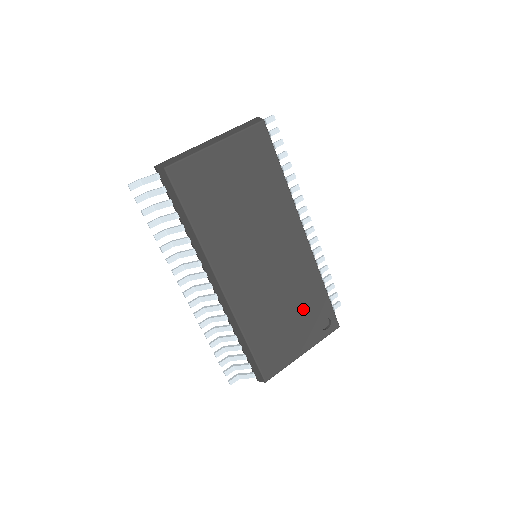
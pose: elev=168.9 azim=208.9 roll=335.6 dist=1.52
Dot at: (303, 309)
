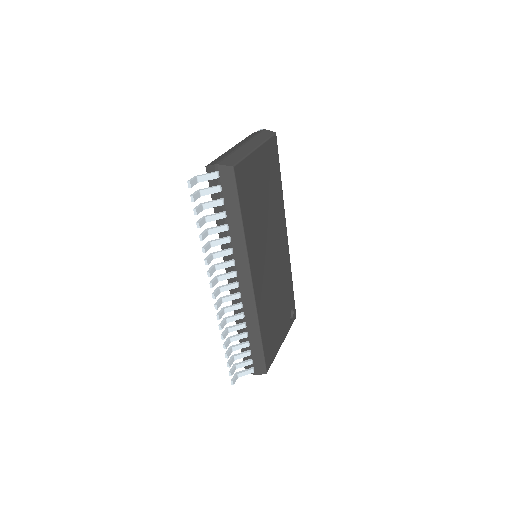
Dot at: (284, 302)
